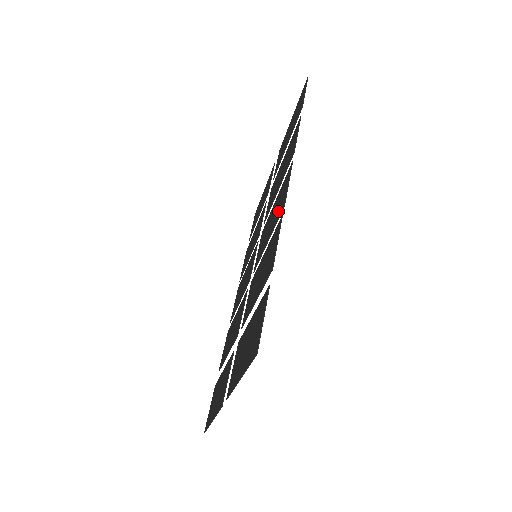
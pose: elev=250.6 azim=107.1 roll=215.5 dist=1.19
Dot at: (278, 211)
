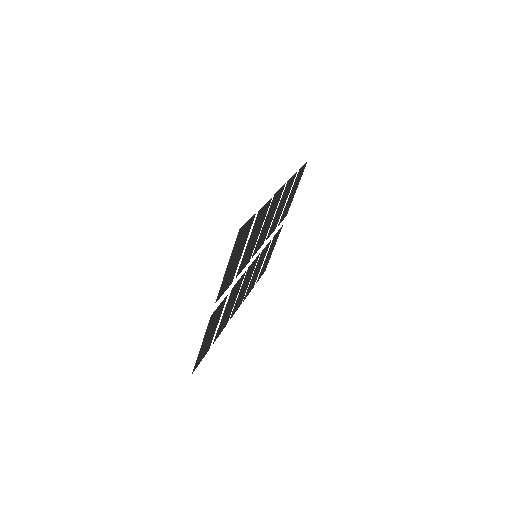
Dot at: (272, 206)
